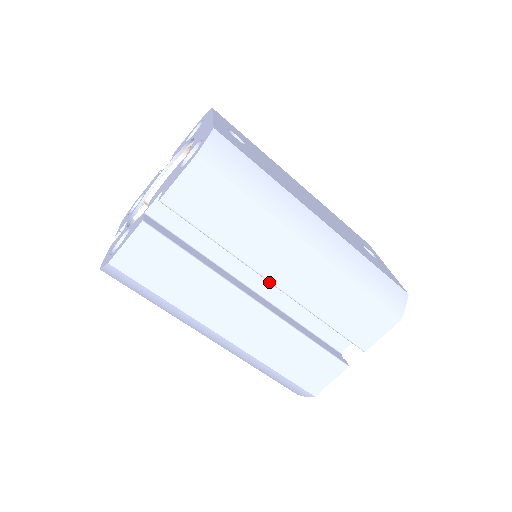
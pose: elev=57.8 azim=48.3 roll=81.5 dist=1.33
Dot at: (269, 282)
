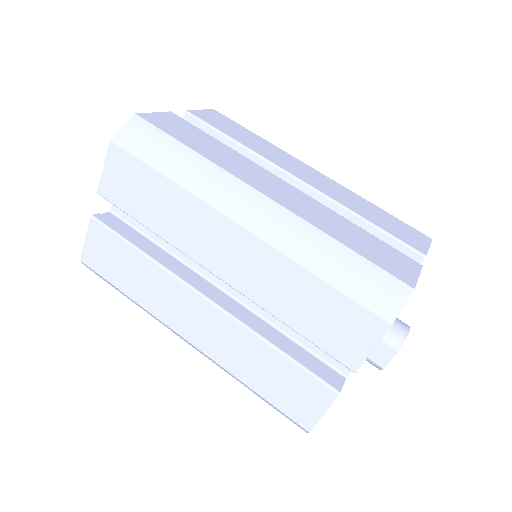
Dot at: occluded
